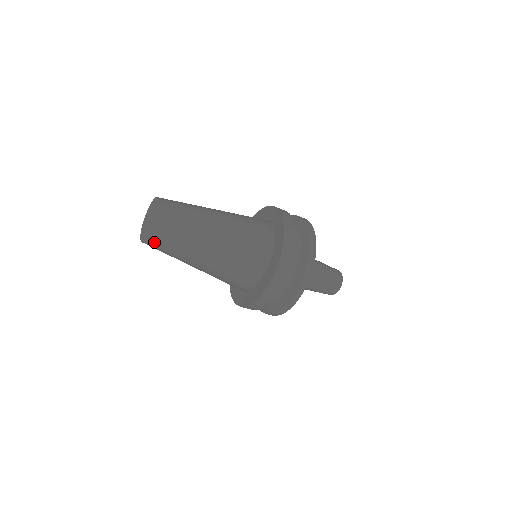
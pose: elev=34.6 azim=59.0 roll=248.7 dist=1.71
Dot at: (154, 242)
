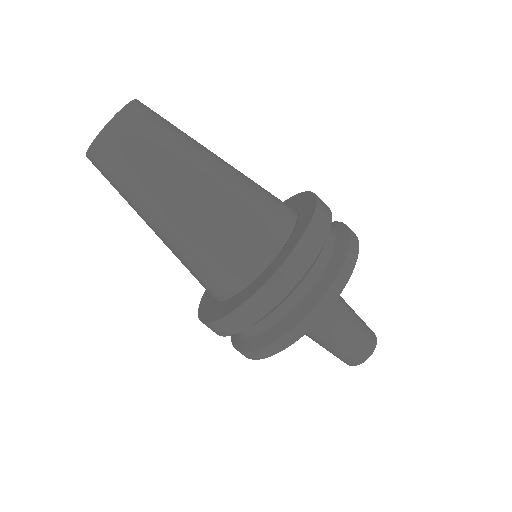
Dot at: (132, 121)
